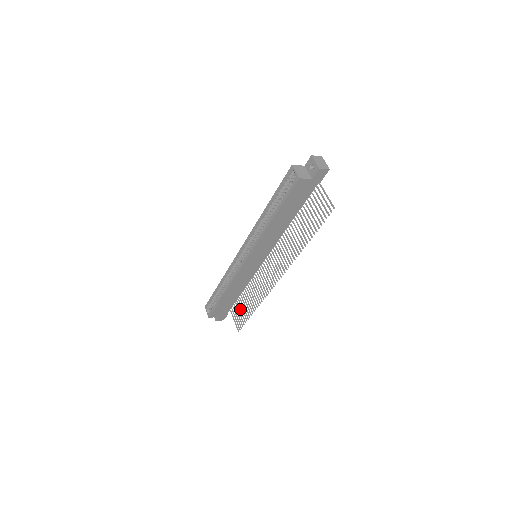
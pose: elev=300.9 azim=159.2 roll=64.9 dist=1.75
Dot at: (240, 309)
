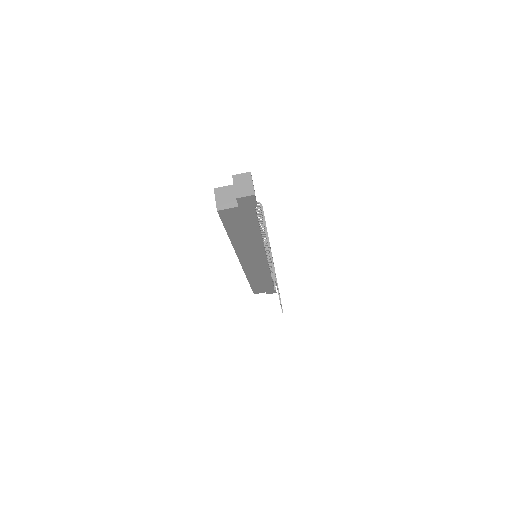
Dot at: occluded
